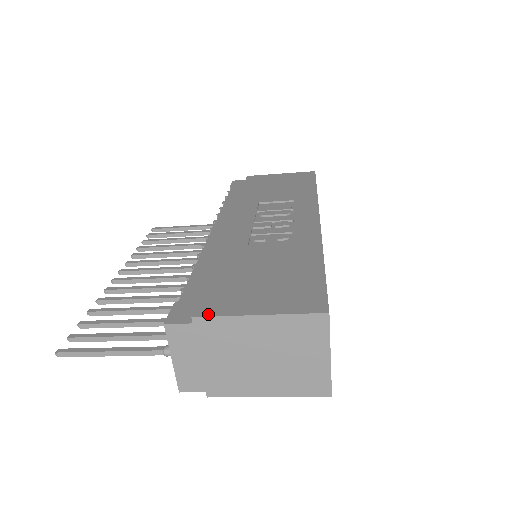
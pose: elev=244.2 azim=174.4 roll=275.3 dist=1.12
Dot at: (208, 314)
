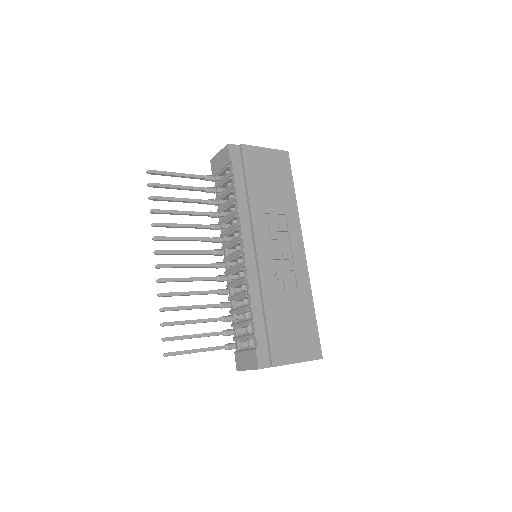
Dot at: (279, 364)
